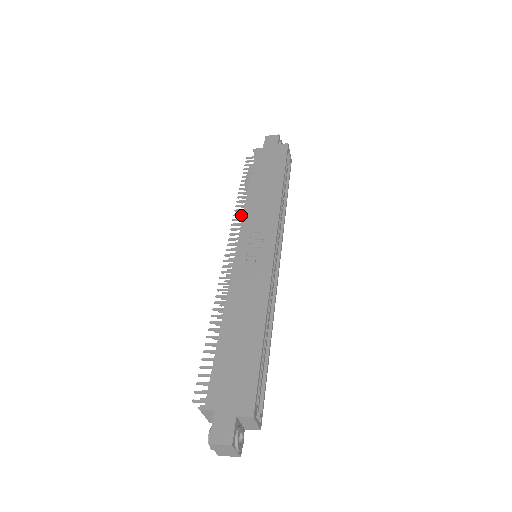
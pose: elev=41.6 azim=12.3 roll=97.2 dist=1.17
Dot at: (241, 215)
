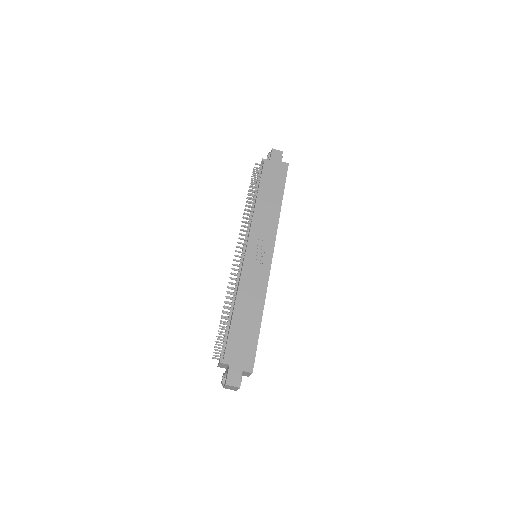
Dot at: (249, 219)
